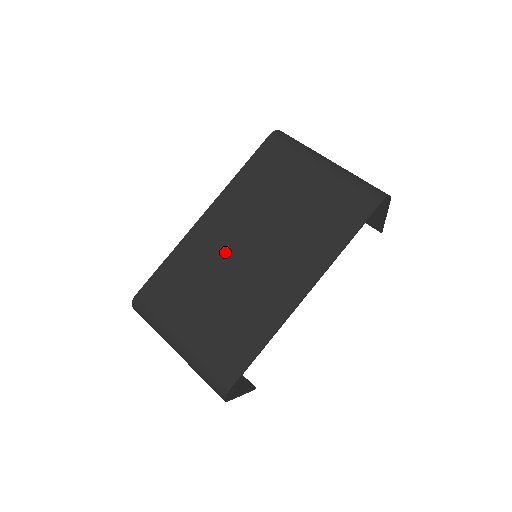
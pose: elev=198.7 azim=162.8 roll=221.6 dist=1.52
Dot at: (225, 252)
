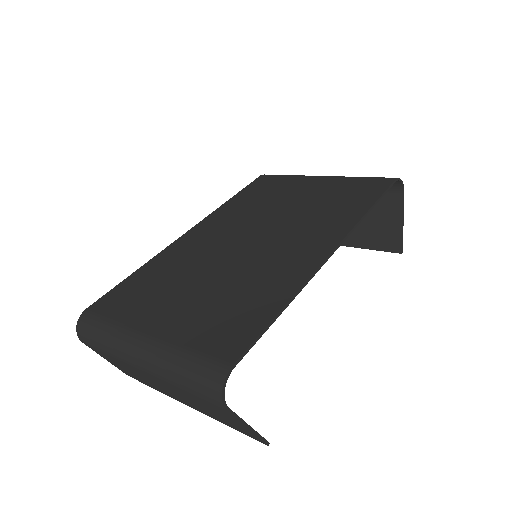
Dot at: (216, 248)
